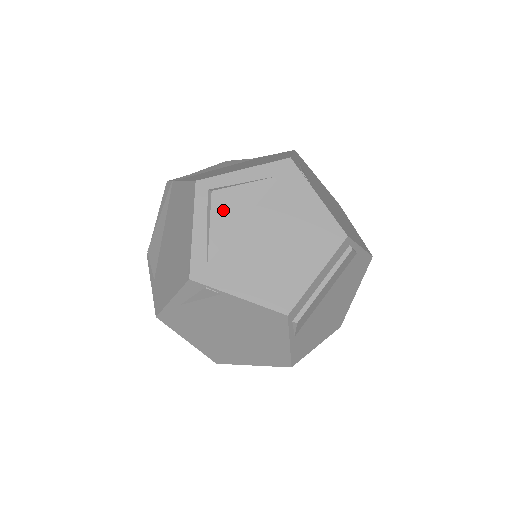
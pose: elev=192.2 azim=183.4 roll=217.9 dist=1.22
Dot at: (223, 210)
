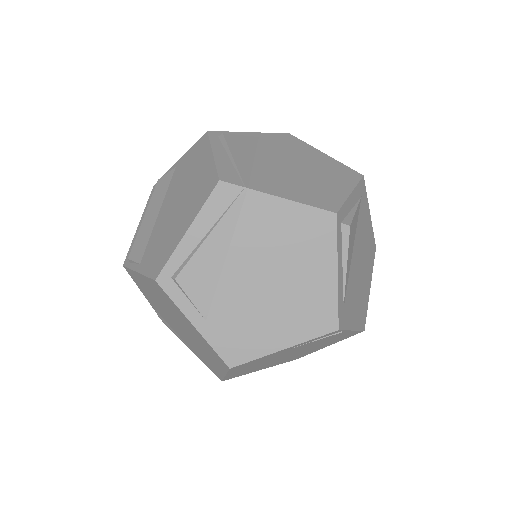
Dot at: (350, 245)
